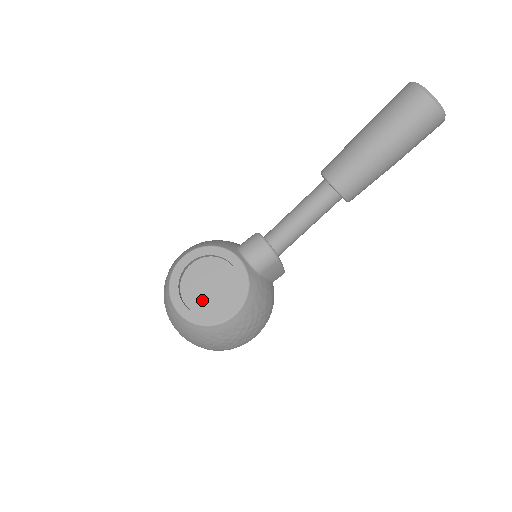
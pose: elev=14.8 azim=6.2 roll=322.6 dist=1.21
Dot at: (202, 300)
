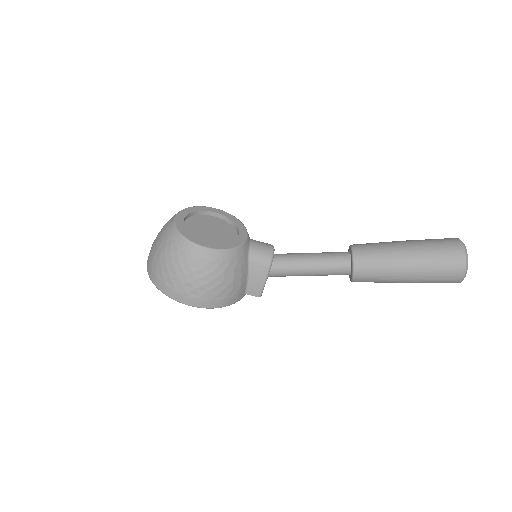
Dot at: (197, 230)
